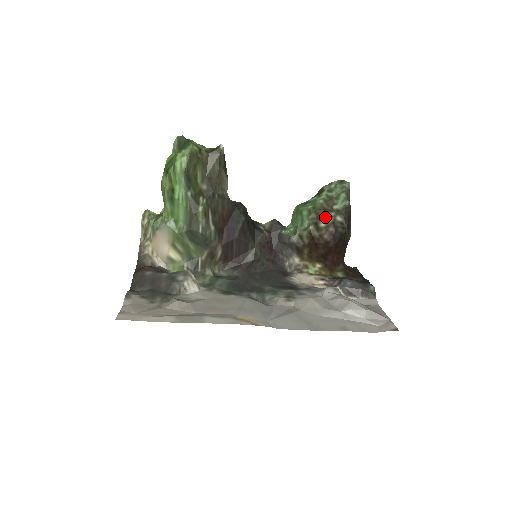
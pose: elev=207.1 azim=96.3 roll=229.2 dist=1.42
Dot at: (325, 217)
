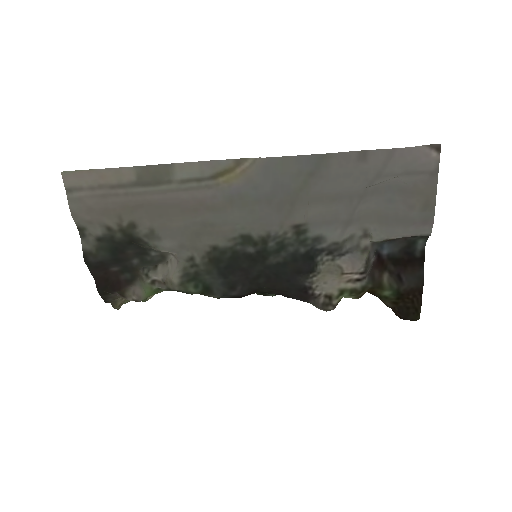
Dot at: occluded
